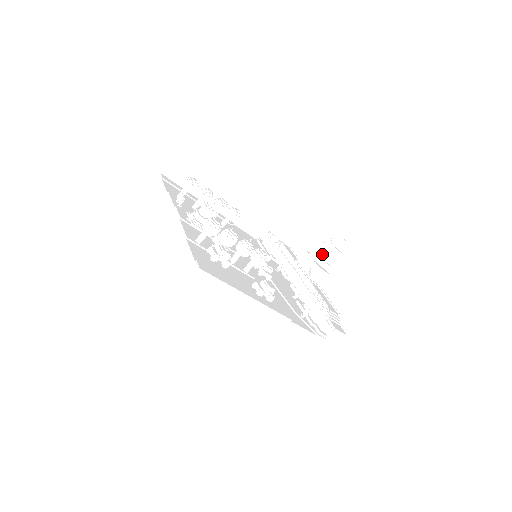
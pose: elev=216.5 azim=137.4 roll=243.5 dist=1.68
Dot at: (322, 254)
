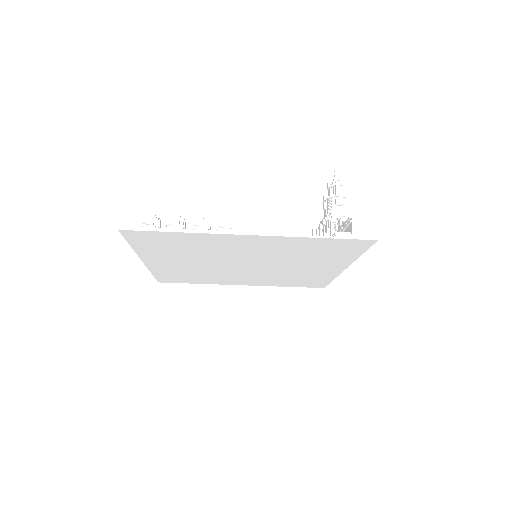
Dot at: (327, 213)
